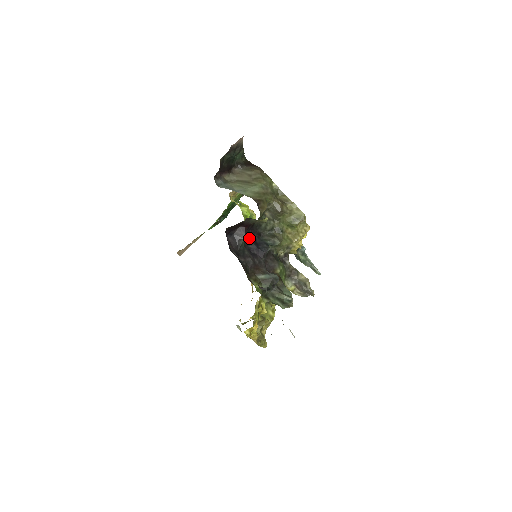
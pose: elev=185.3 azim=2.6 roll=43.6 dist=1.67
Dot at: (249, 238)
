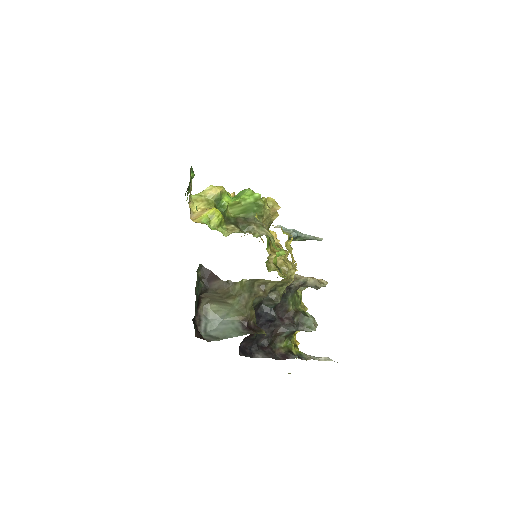
Dot at: occluded
